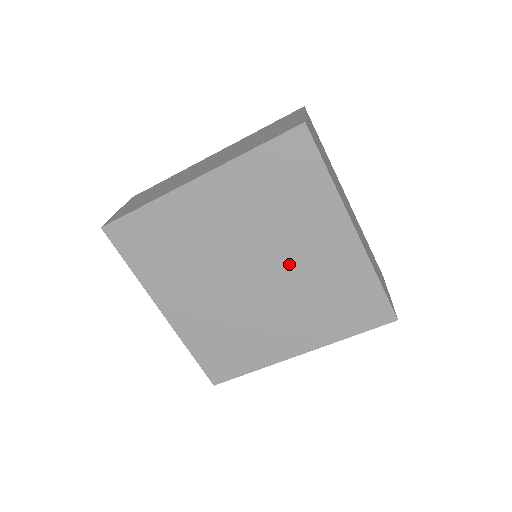
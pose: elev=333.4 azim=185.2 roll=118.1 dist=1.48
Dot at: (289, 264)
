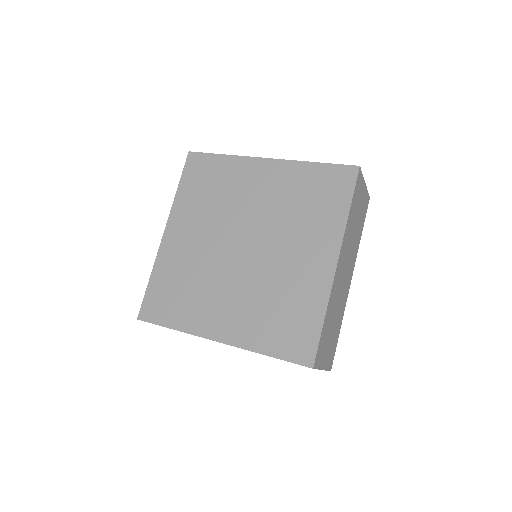
Dot at: (256, 215)
